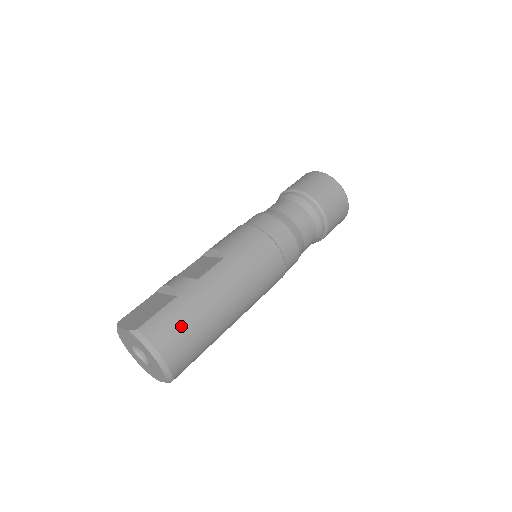
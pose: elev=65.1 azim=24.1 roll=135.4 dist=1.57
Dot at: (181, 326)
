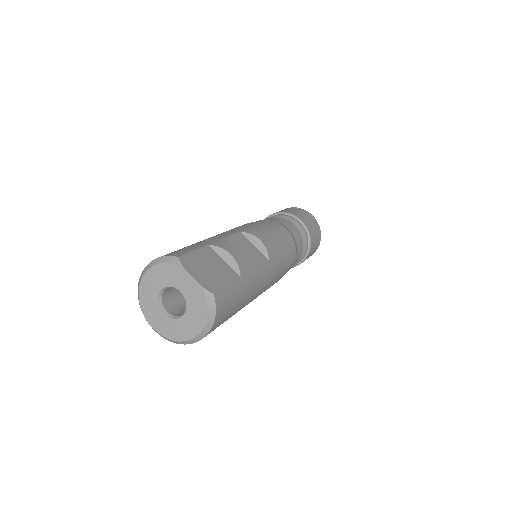
Dot at: (232, 309)
